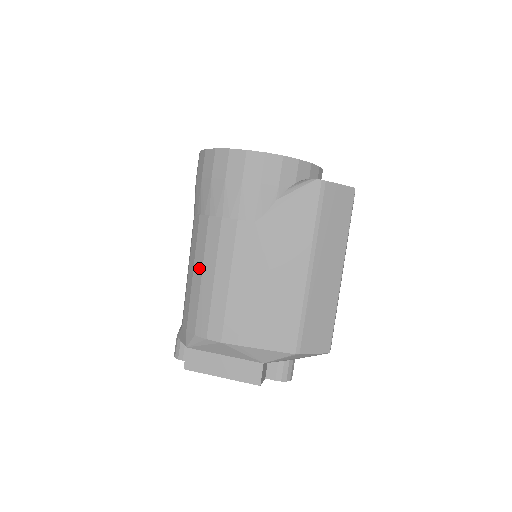
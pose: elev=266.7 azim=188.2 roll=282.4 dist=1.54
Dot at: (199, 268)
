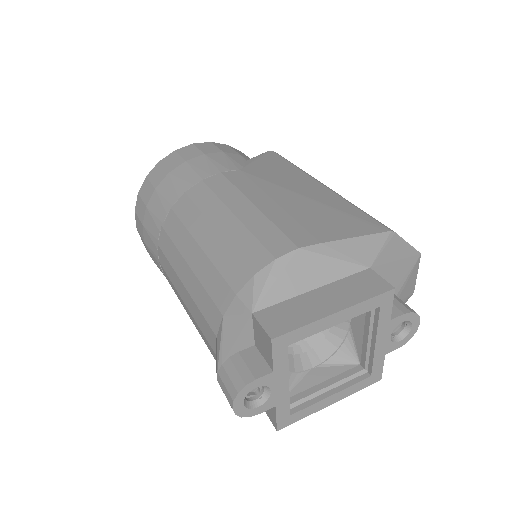
Dot at: (205, 229)
